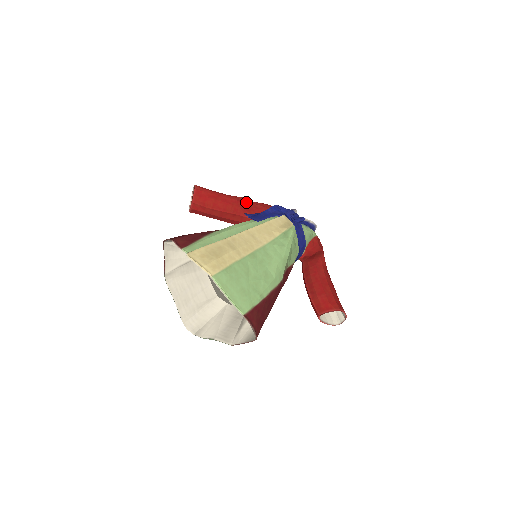
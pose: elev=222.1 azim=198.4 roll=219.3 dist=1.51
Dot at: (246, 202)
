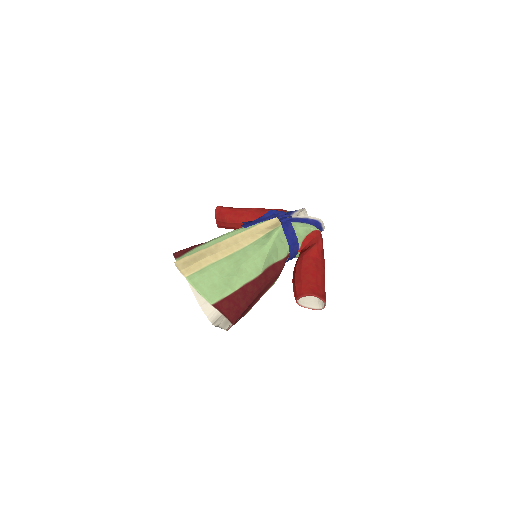
Dot at: (259, 211)
